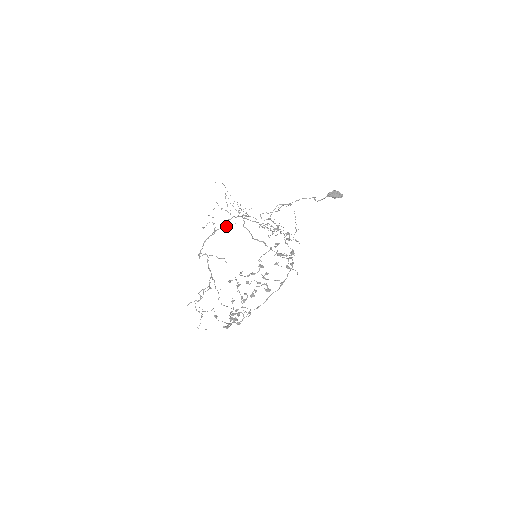
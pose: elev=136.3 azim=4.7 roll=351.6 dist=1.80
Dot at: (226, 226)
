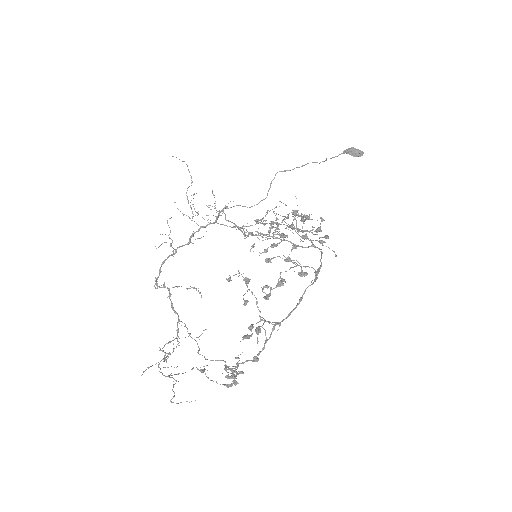
Dot at: occluded
